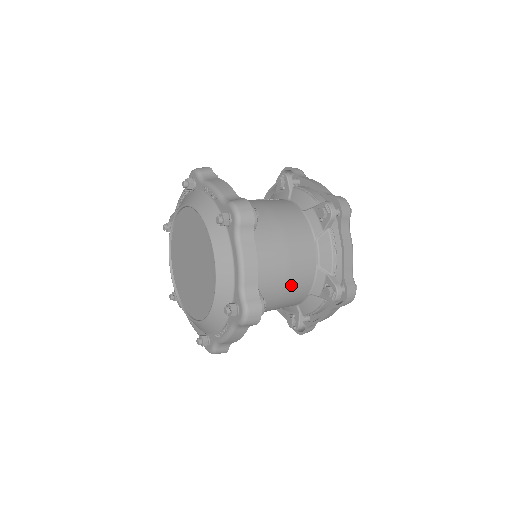
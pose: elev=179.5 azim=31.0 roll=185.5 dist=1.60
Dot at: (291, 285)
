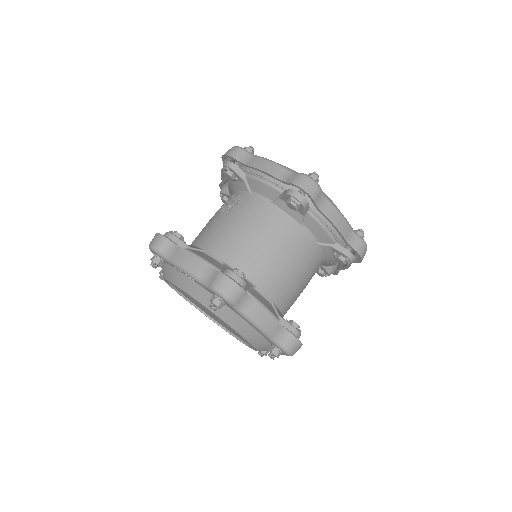
Dot at: (305, 277)
